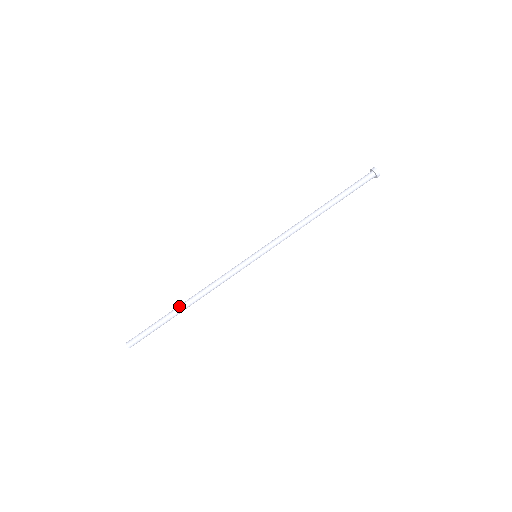
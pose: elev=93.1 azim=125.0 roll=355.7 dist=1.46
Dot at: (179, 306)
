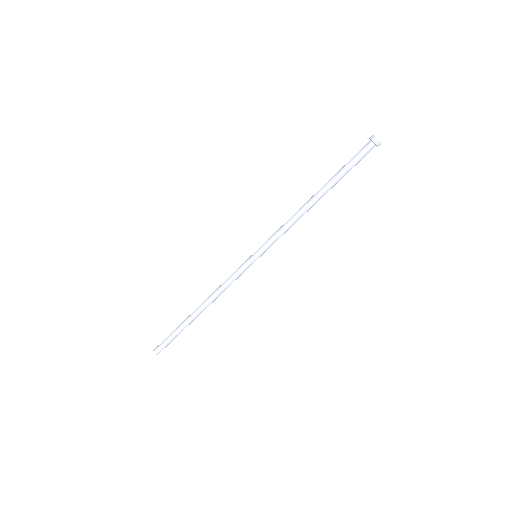
Dot at: (191, 314)
